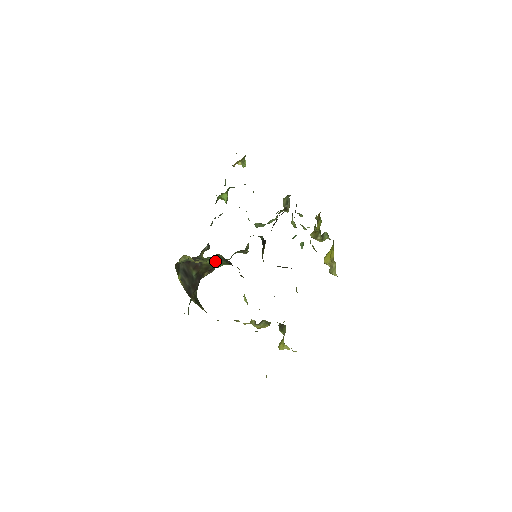
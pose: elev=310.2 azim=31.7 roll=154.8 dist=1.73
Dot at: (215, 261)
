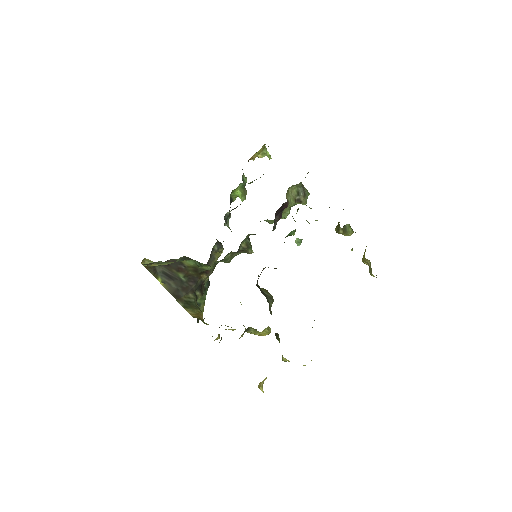
Dot at: (196, 263)
